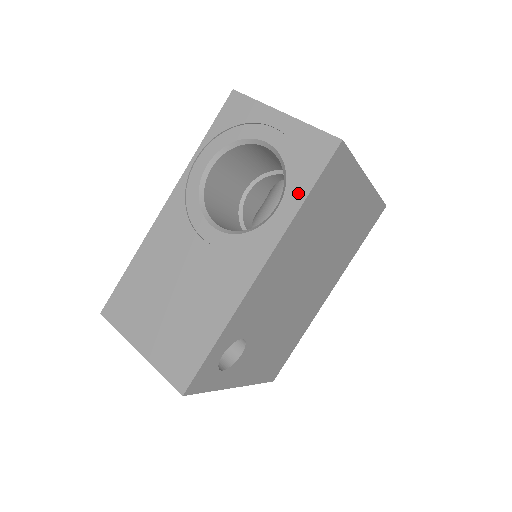
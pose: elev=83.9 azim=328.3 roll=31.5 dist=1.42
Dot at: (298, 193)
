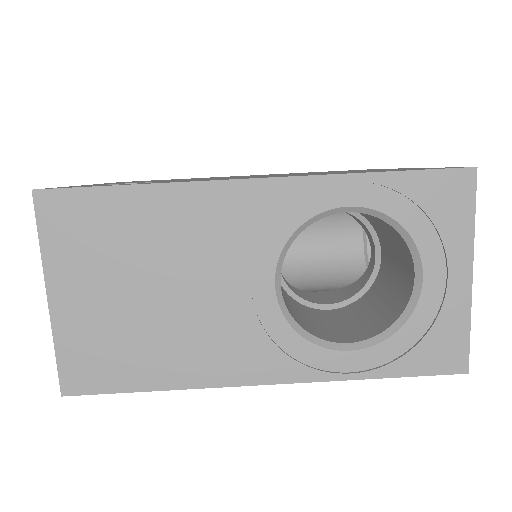
Dot at: (381, 363)
